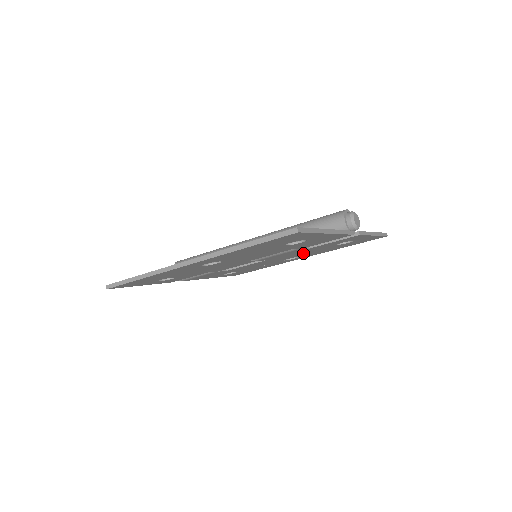
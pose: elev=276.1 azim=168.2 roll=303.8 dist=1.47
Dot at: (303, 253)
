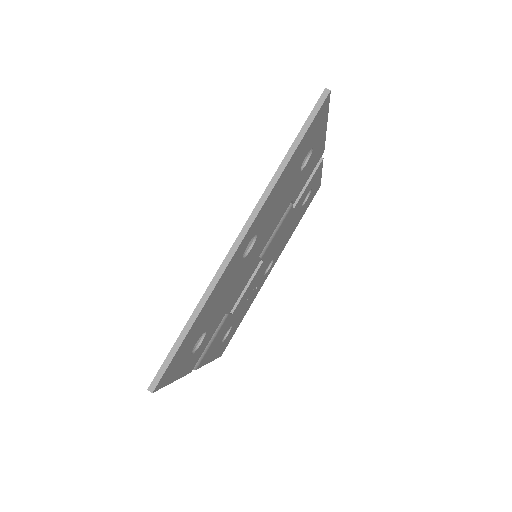
Dot at: (281, 239)
